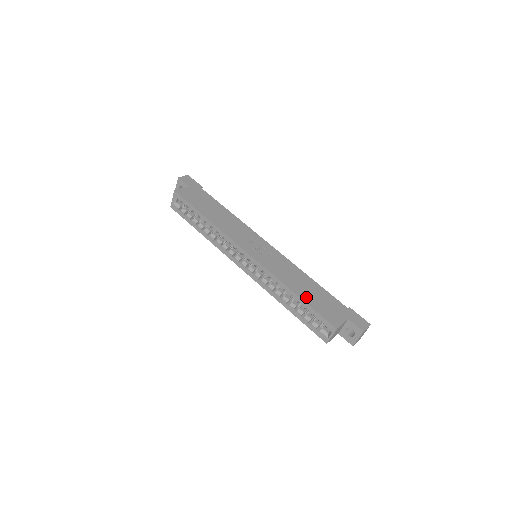
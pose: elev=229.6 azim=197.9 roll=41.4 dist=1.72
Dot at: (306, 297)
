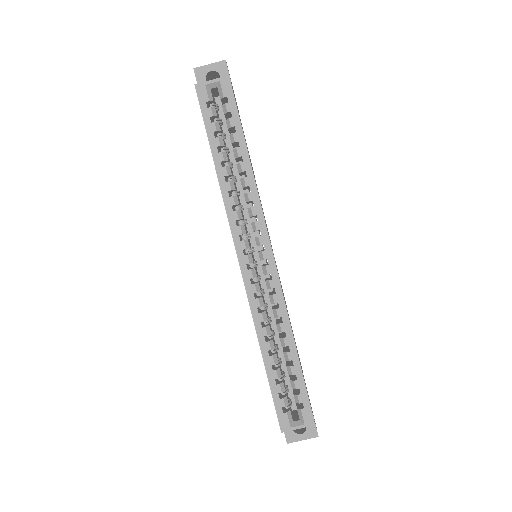
Dot at: occluded
